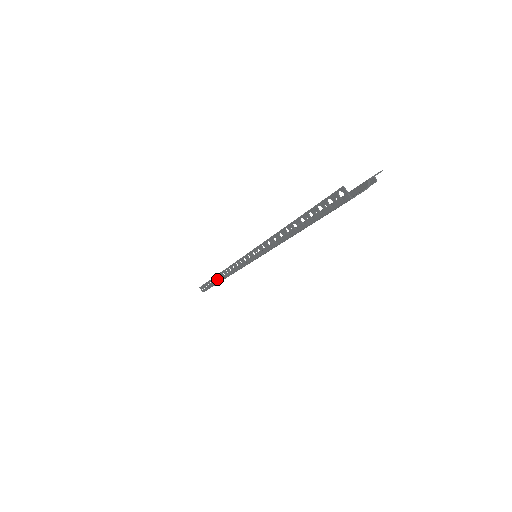
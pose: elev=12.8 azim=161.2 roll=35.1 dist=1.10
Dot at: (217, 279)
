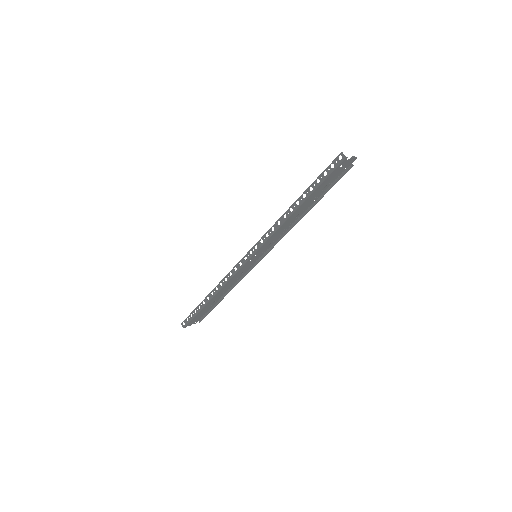
Dot at: (210, 296)
